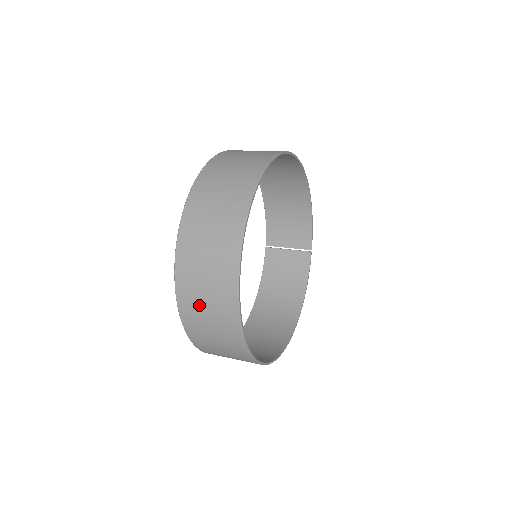
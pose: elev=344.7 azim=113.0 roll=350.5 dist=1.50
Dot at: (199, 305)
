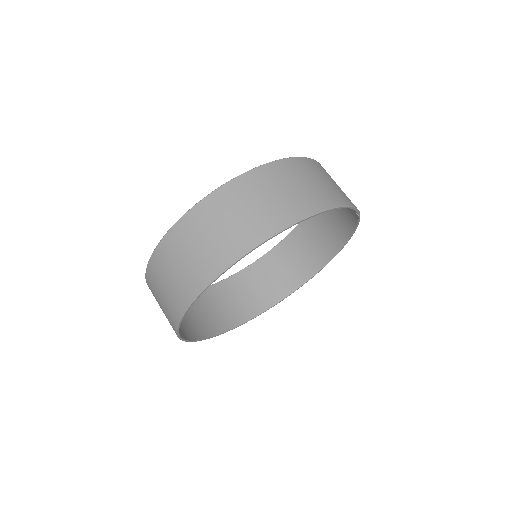
Dot at: (189, 311)
